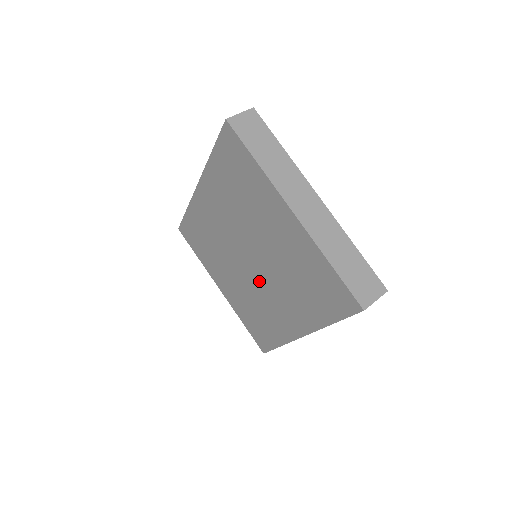
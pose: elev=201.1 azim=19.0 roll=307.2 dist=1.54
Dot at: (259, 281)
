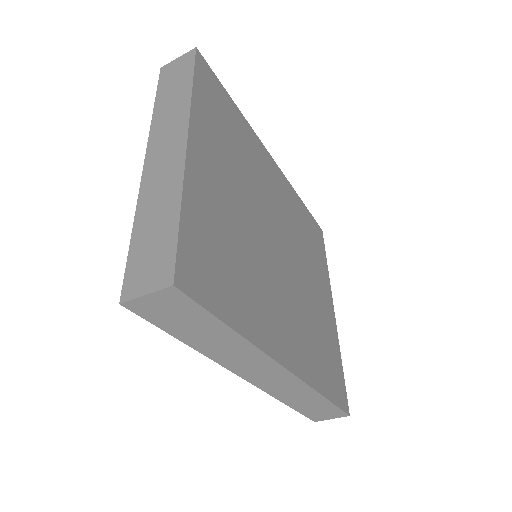
Dot at: occluded
